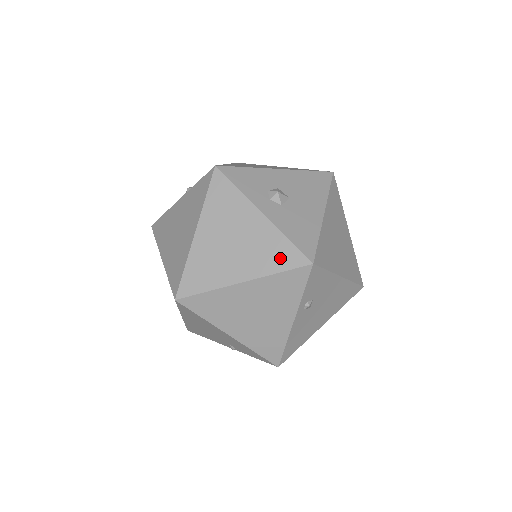
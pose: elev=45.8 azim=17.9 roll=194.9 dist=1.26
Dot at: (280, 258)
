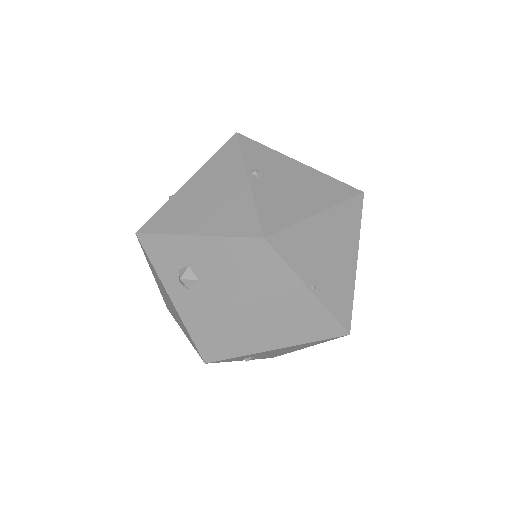
Dot at: (190, 339)
